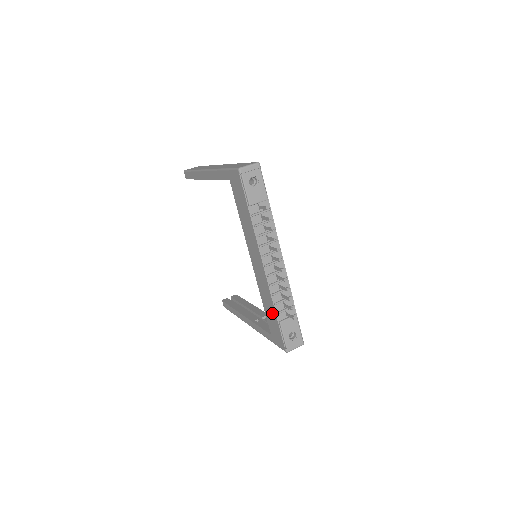
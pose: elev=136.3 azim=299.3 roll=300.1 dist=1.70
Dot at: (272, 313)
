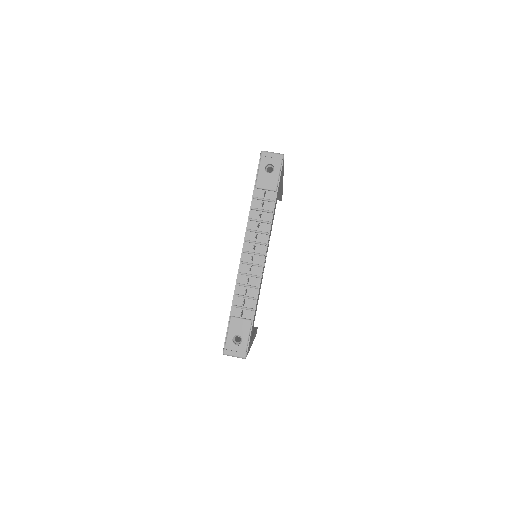
Dot at: occluded
